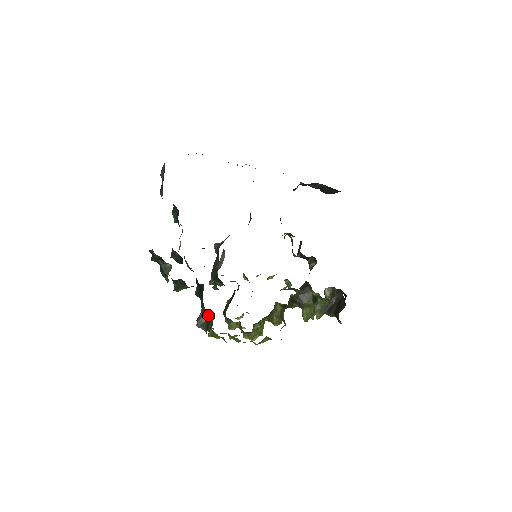
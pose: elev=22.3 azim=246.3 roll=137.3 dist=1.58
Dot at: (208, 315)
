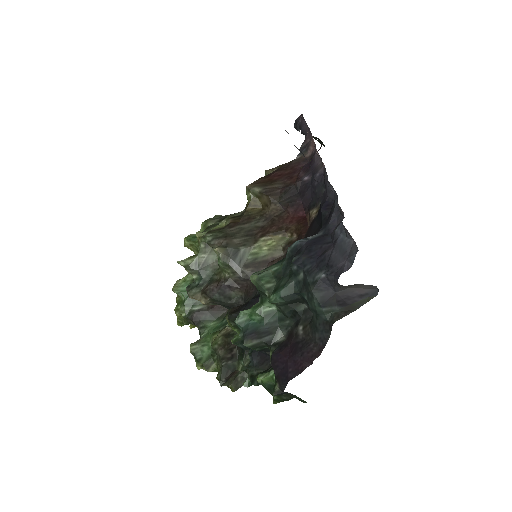
Dot at: (238, 372)
